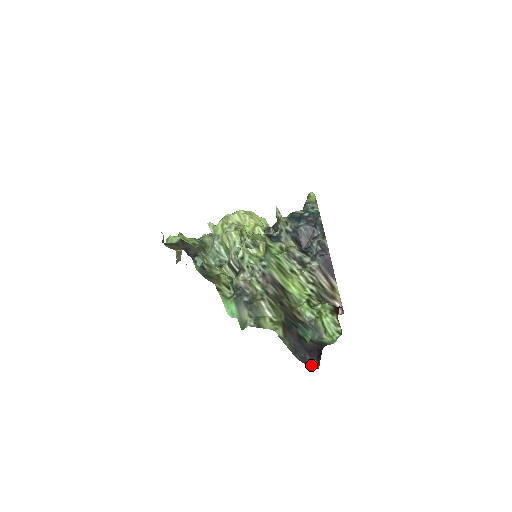
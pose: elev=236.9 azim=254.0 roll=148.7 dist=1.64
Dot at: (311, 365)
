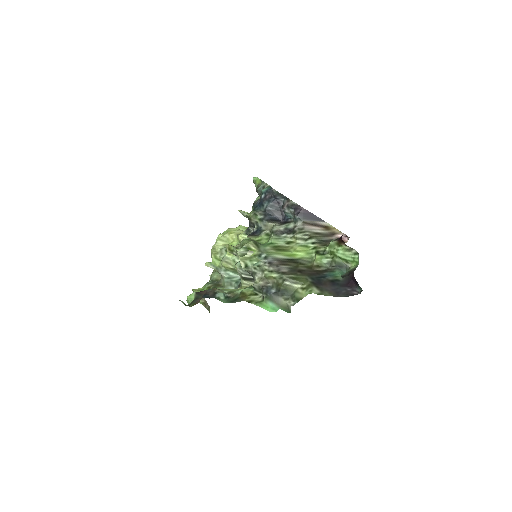
Dot at: (356, 293)
